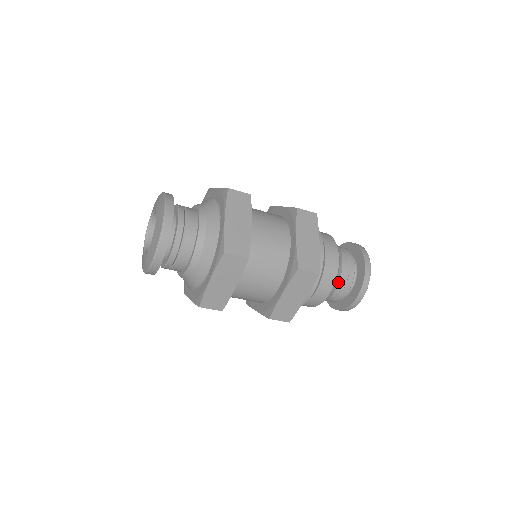
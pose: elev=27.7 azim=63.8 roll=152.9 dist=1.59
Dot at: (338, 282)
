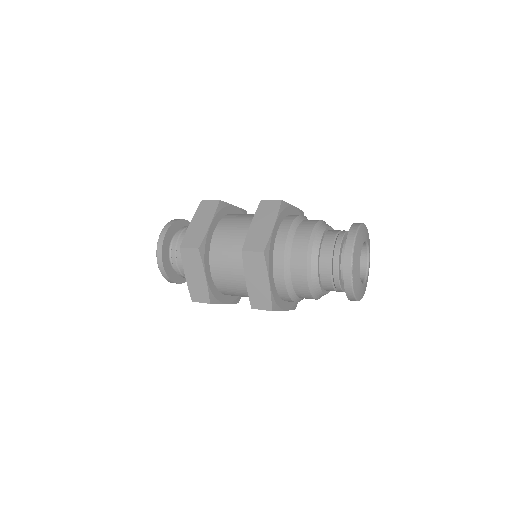
Dot at: (316, 263)
